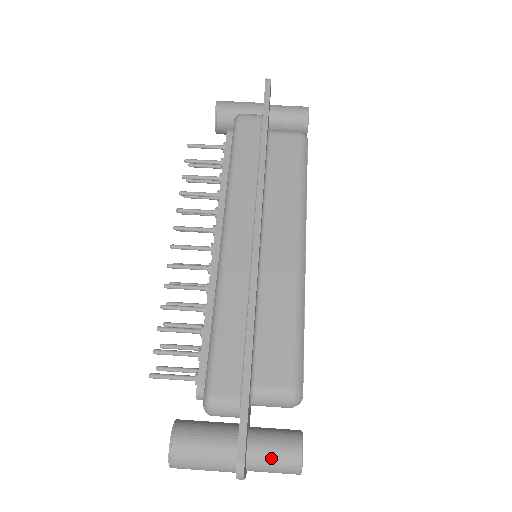
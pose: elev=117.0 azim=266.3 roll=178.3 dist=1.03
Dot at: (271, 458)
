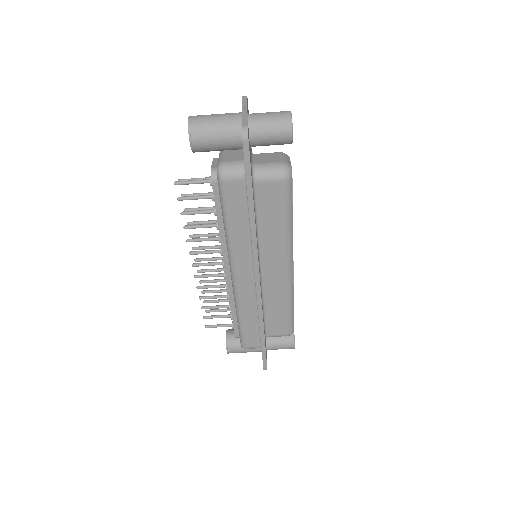
Dot at: occluded
